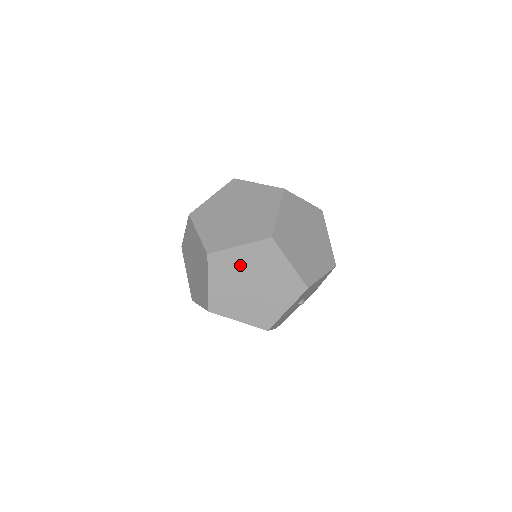
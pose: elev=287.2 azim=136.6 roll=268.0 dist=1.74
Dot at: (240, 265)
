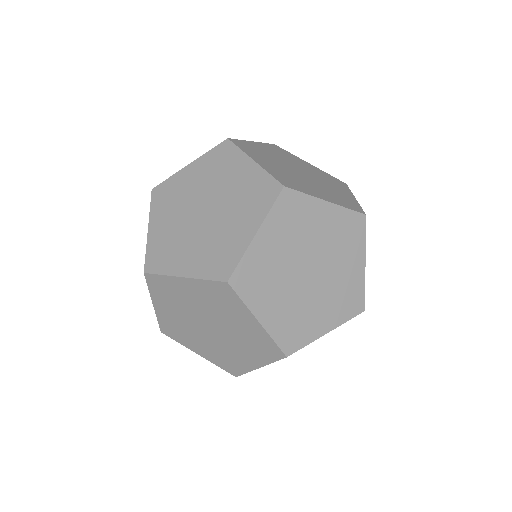
Dot at: (276, 259)
